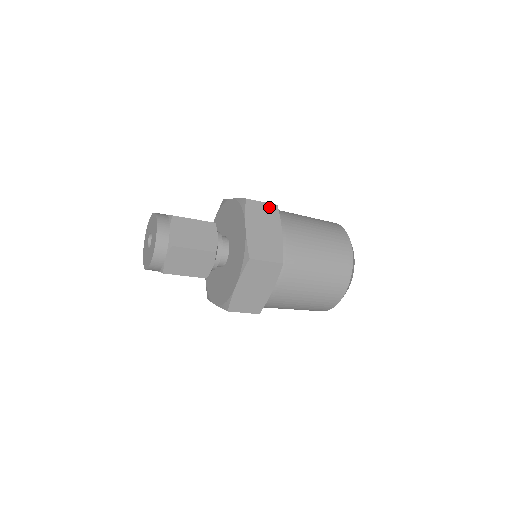
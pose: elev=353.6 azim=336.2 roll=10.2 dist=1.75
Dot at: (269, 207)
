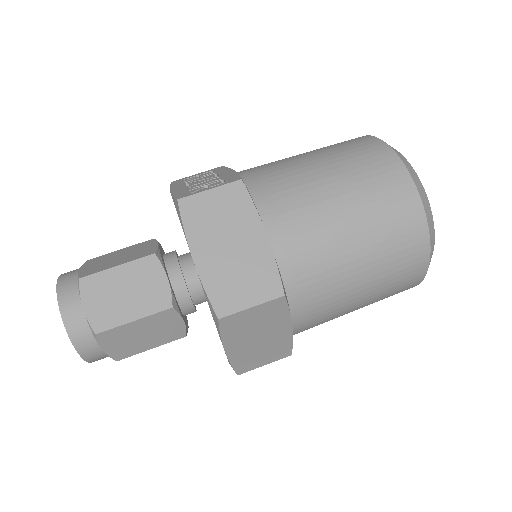
Dot at: (226, 193)
